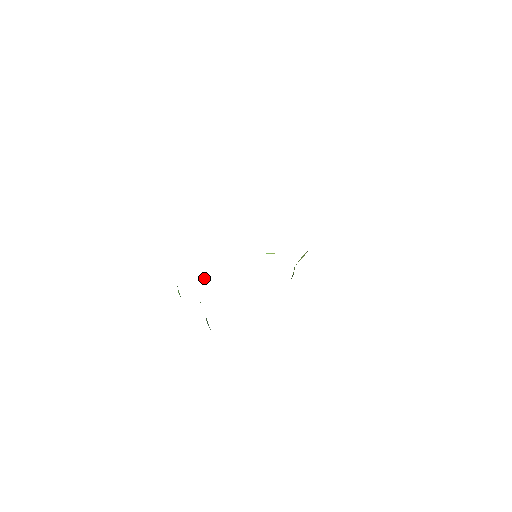
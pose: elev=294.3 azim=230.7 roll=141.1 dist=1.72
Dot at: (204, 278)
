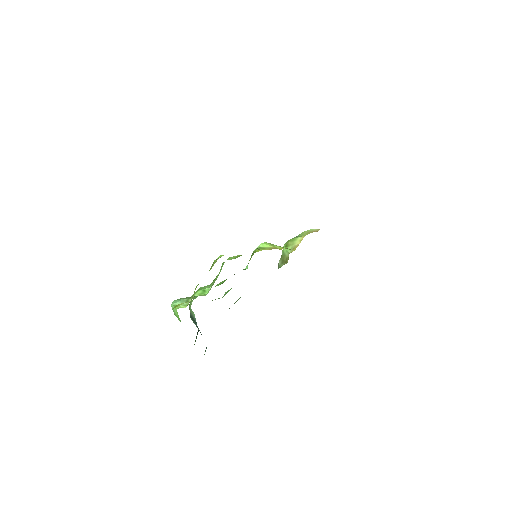
Dot at: (202, 292)
